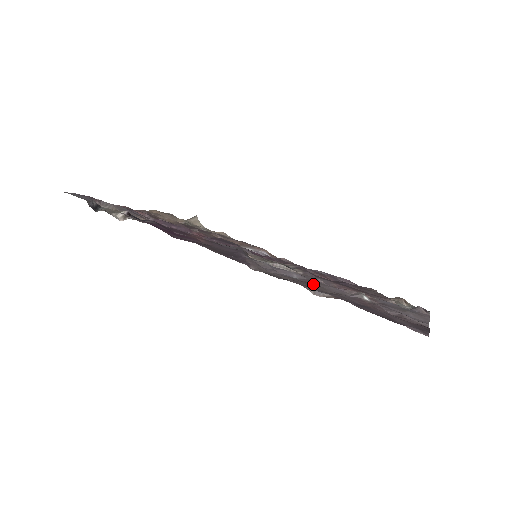
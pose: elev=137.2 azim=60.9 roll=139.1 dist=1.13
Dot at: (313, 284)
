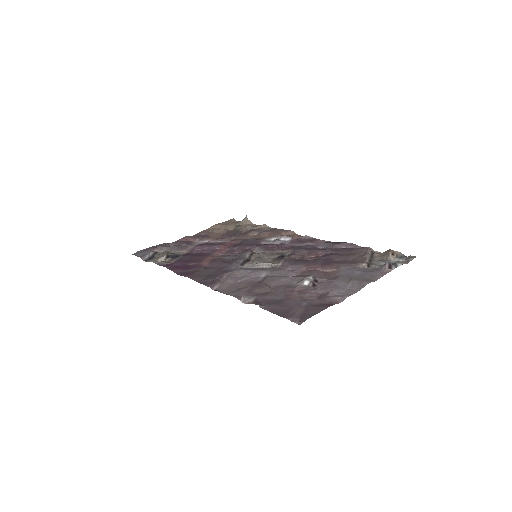
Dot at: (261, 285)
